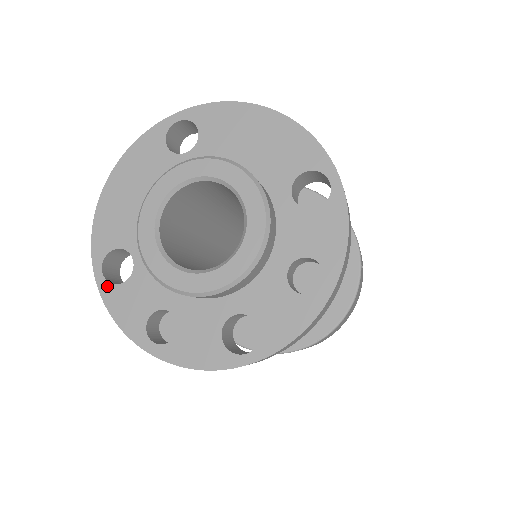
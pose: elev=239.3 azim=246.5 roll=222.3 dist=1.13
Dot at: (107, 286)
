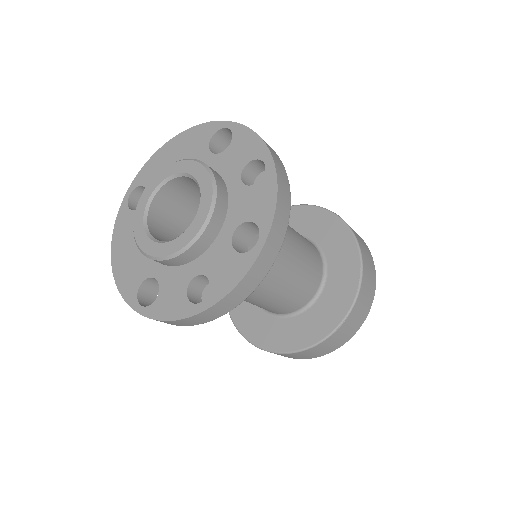
Dot at: (149, 309)
